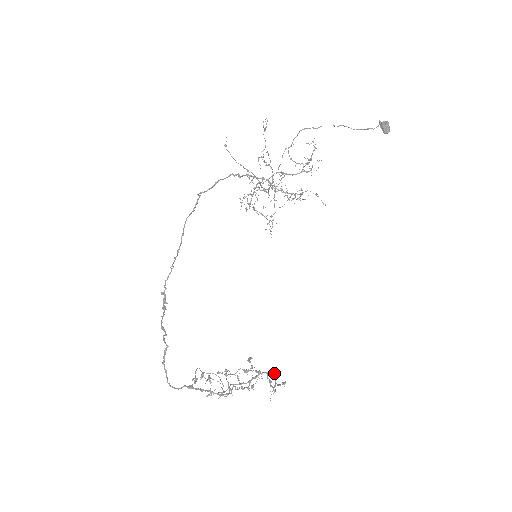
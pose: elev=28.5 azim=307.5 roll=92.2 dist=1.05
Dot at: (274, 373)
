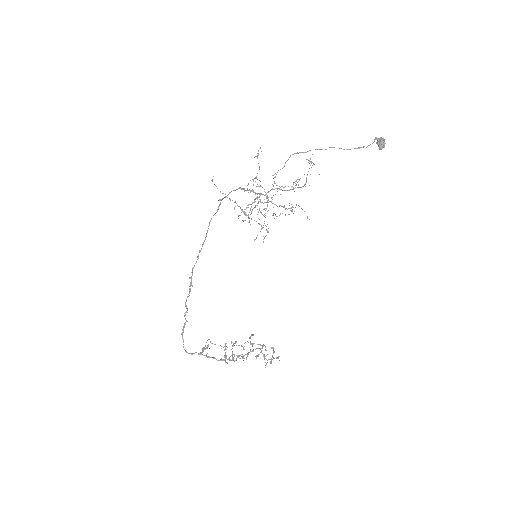
Dot at: (273, 348)
